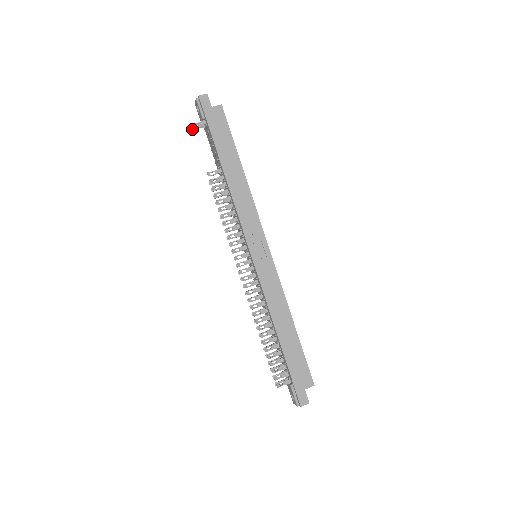
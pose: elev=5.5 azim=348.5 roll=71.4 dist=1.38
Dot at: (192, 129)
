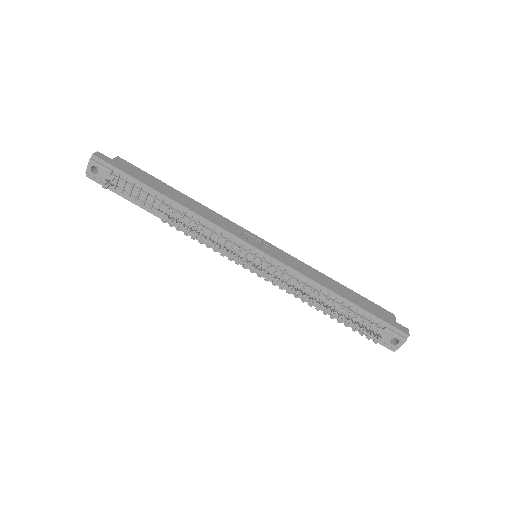
Dot at: (105, 188)
